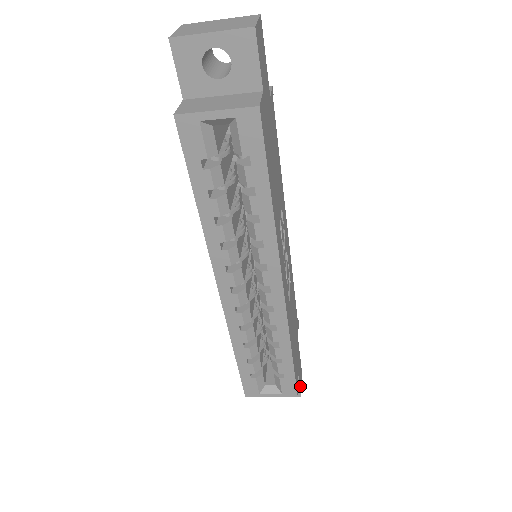
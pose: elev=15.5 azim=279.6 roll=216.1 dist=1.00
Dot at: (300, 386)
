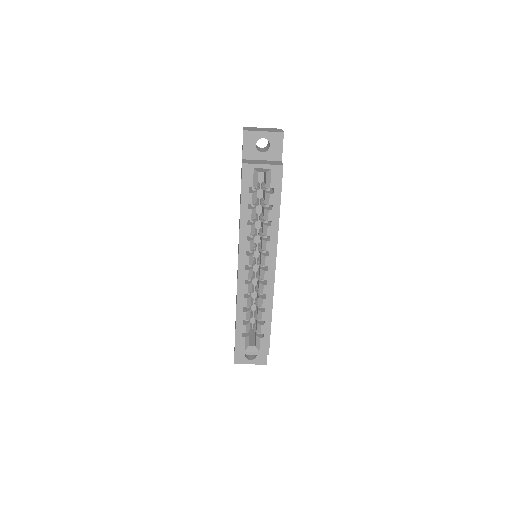
Dot at: occluded
